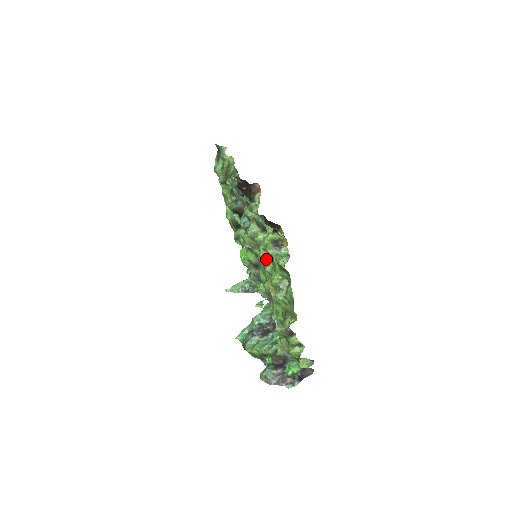
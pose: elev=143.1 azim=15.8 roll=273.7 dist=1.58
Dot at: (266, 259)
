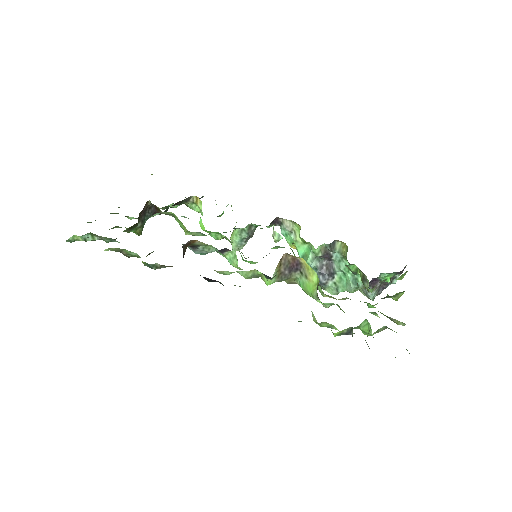
Dot at: occluded
